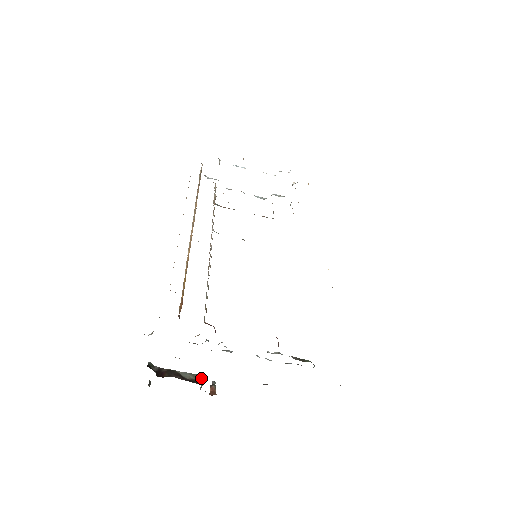
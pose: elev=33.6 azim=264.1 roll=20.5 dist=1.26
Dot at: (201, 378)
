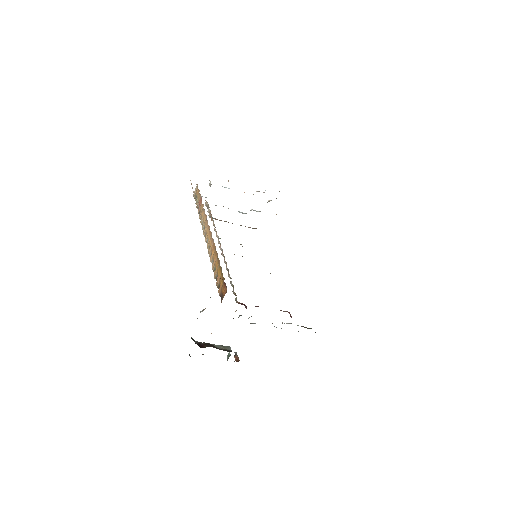
Dot at: (230, 348)
